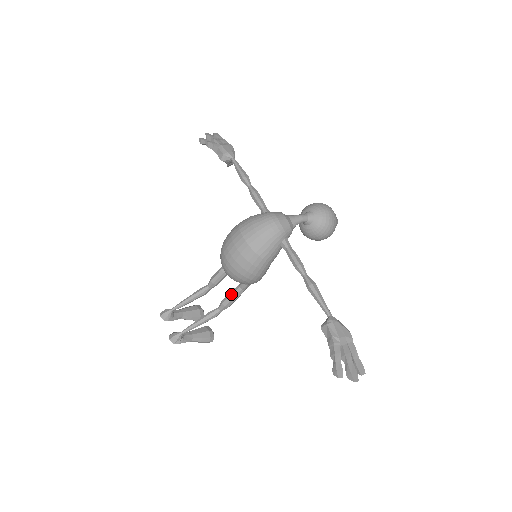
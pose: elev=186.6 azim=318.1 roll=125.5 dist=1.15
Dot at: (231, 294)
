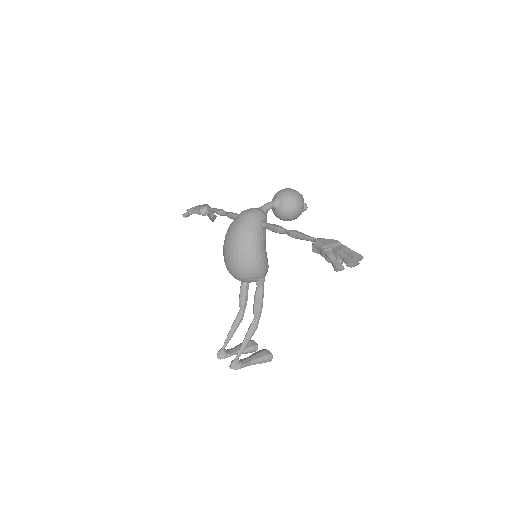
Dot at: (255, 298)
